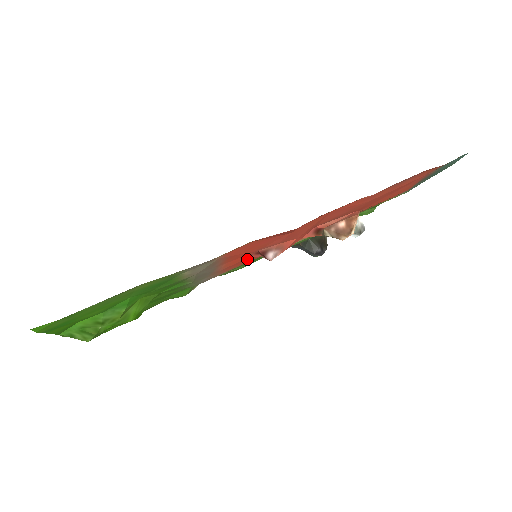
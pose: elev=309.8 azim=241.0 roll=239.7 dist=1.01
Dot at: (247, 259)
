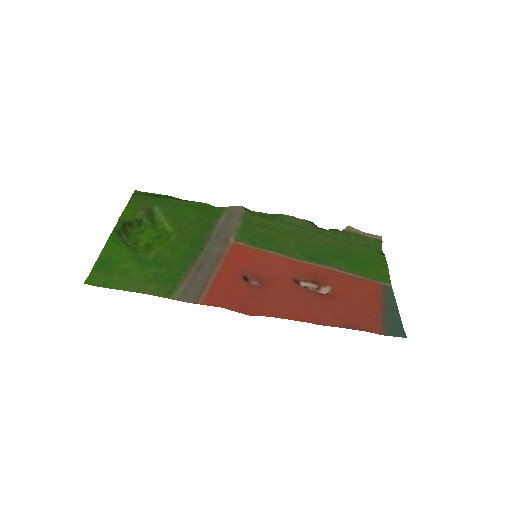
Dot at: (244, 263)
